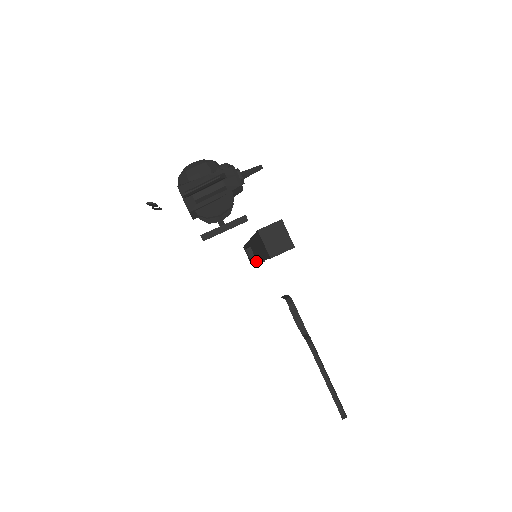
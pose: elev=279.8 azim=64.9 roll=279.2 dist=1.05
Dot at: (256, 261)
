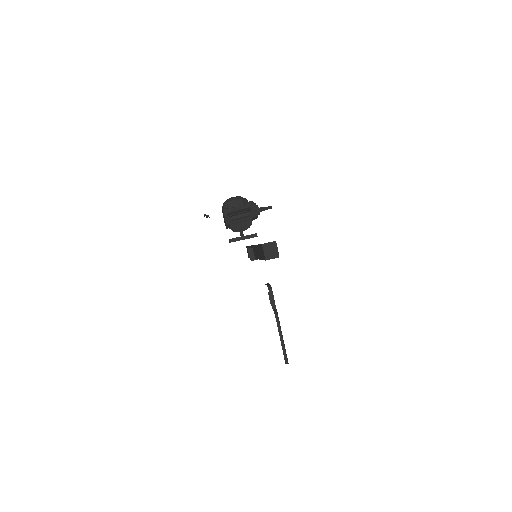
Dot at: (253, 258)
